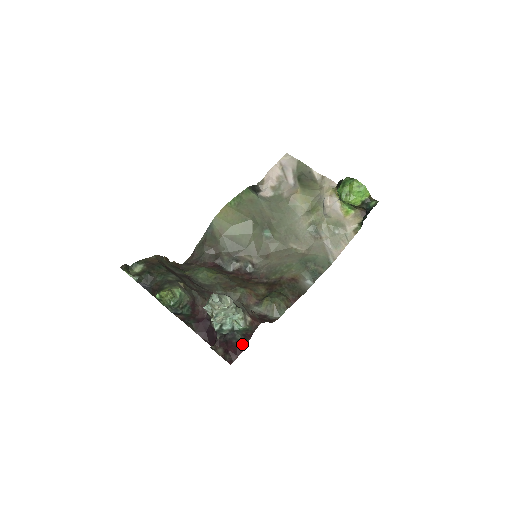
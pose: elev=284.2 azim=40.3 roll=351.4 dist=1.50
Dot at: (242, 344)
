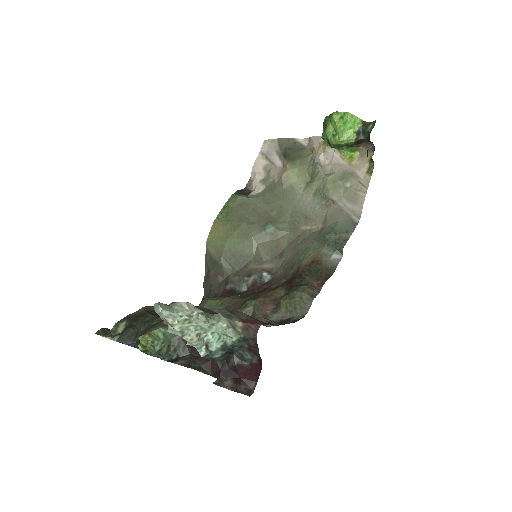
Dot at: (257, 364)
